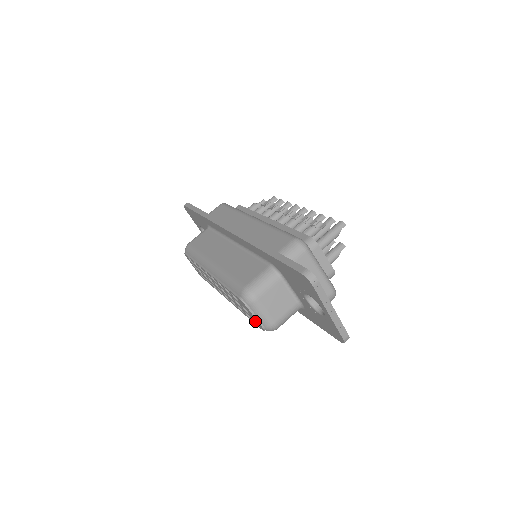
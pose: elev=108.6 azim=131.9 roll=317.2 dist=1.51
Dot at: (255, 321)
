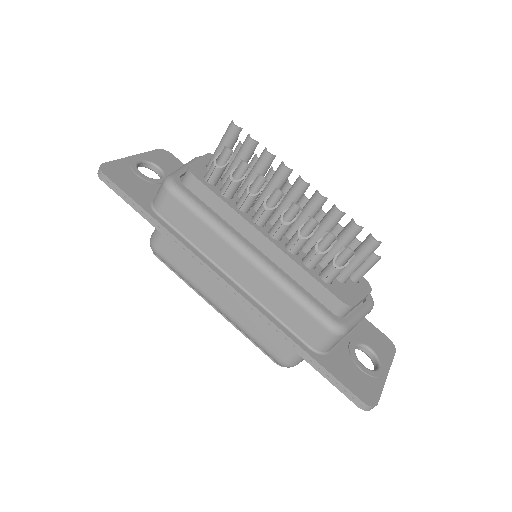
Dot at: occluded
